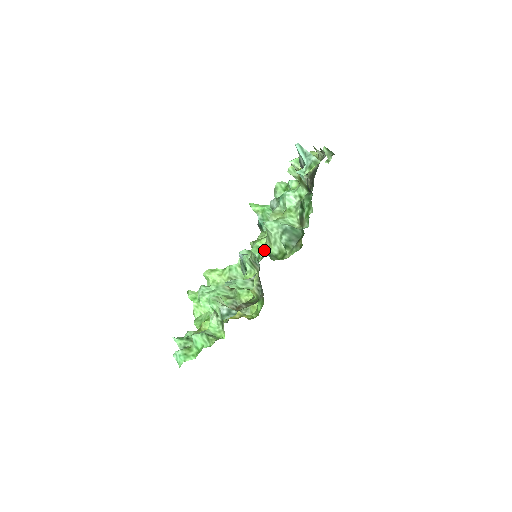
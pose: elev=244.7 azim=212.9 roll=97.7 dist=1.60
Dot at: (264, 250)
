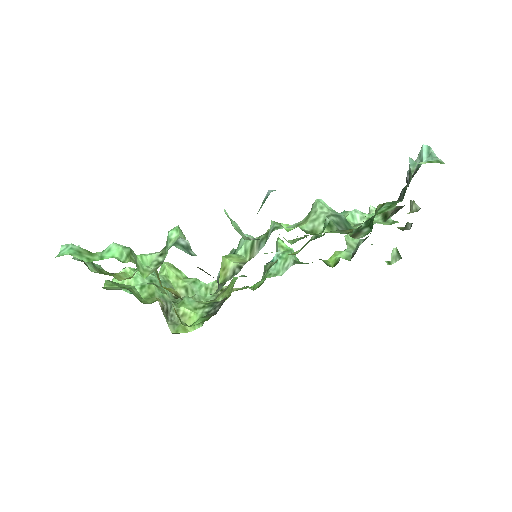
Dot at: (290, 226)
